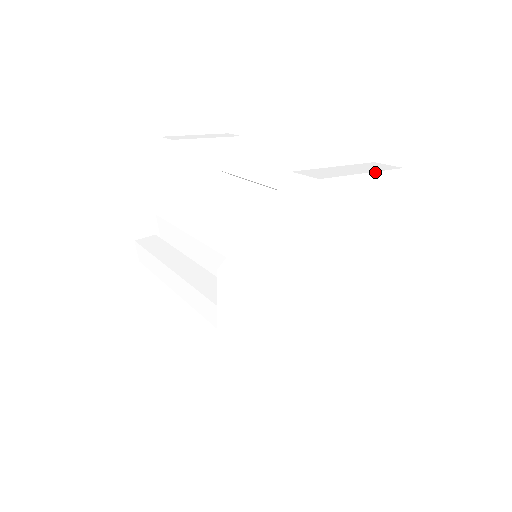
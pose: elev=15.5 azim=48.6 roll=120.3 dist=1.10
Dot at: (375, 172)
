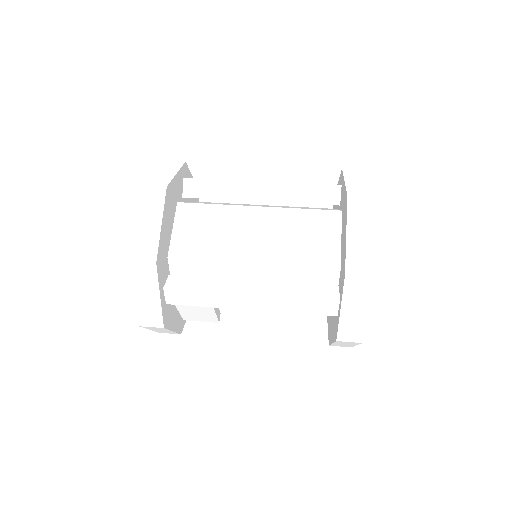
Dot at: occluded
